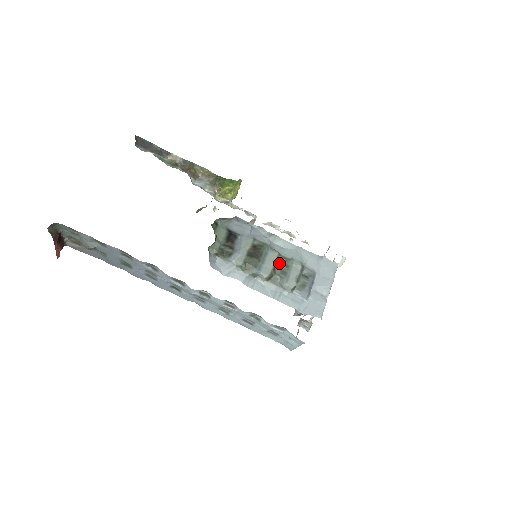
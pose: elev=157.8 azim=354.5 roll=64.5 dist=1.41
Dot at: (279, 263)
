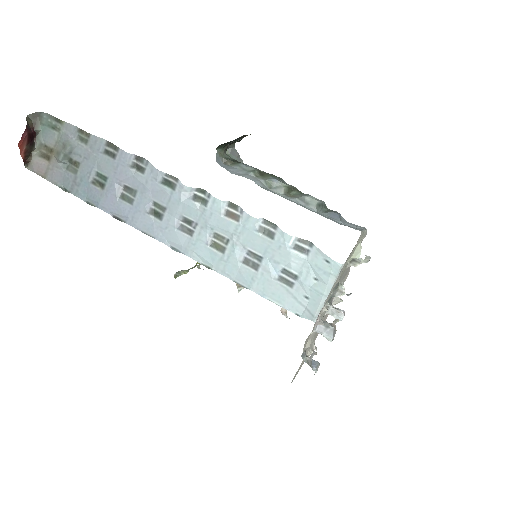
Dot at: (298, 191)
